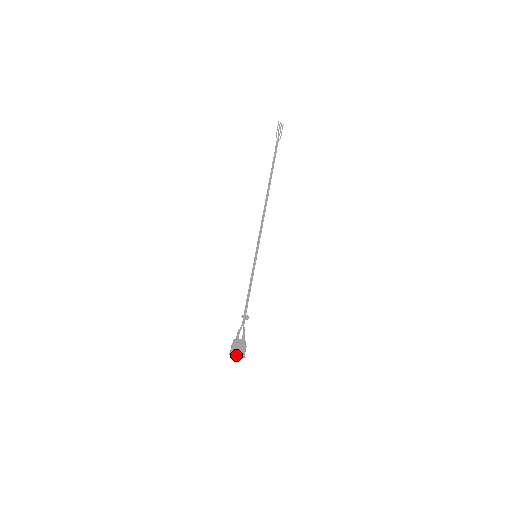
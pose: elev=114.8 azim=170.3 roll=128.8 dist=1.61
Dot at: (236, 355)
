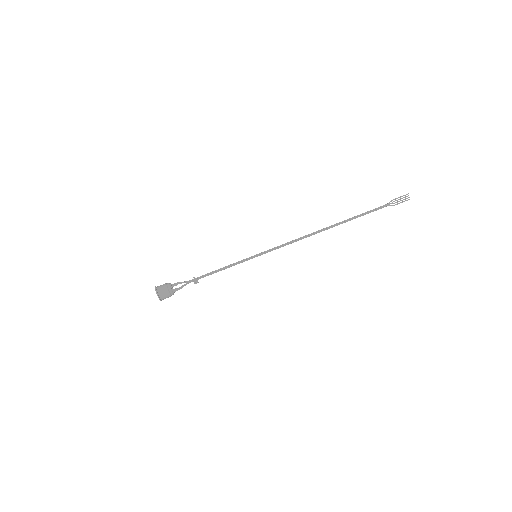
Dot at: (157, 293)
